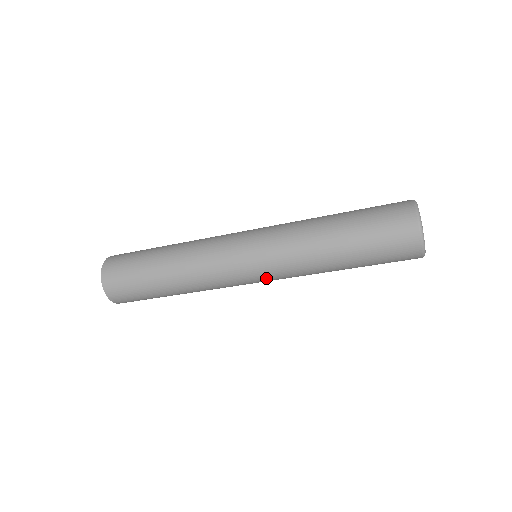
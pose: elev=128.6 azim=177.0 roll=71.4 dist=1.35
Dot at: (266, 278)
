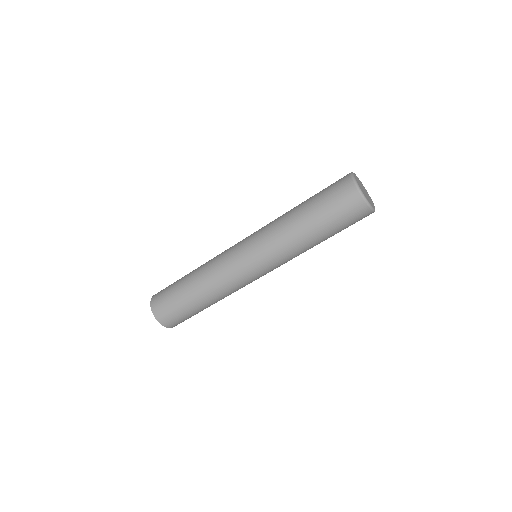
Dot at: occluded
